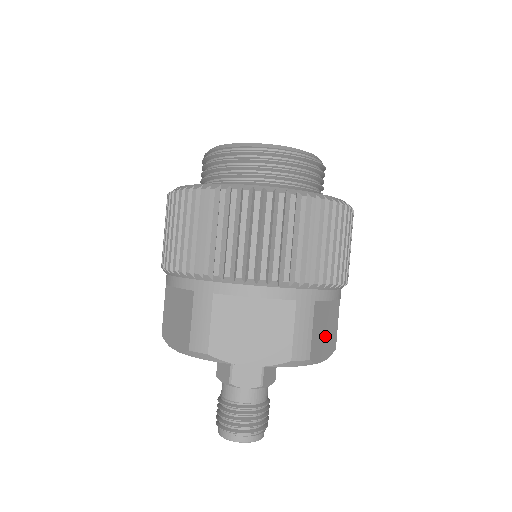
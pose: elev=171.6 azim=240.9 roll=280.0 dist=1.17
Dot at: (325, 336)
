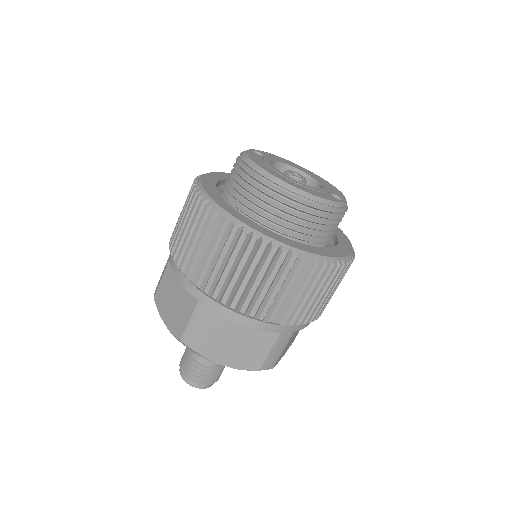
Dot at: (290, 343)
